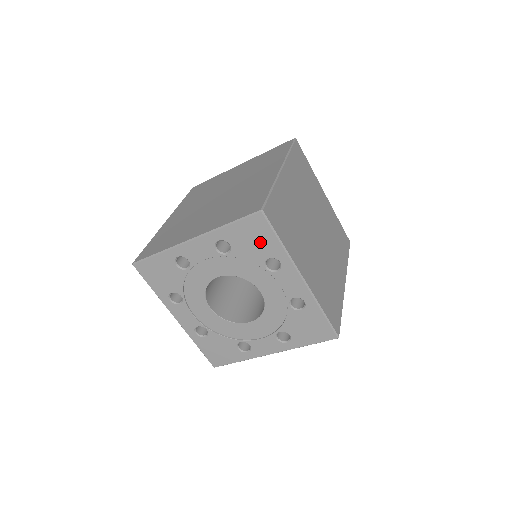
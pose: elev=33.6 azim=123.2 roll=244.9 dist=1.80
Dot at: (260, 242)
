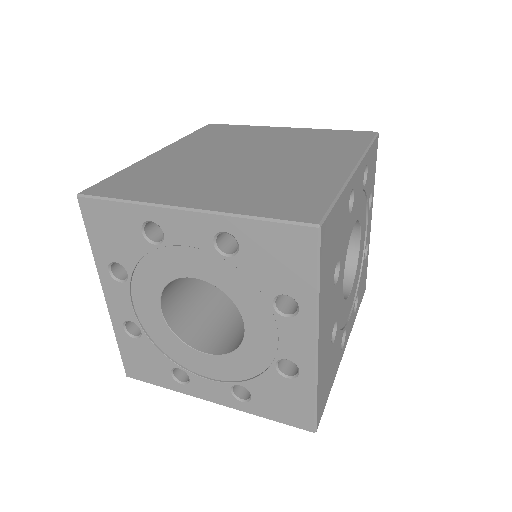
Dot at: (117, 226)
